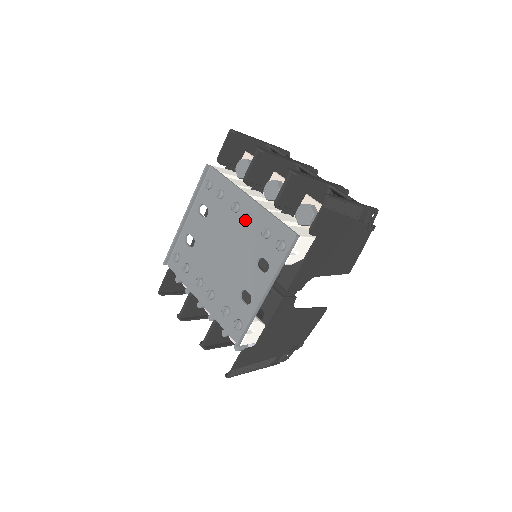
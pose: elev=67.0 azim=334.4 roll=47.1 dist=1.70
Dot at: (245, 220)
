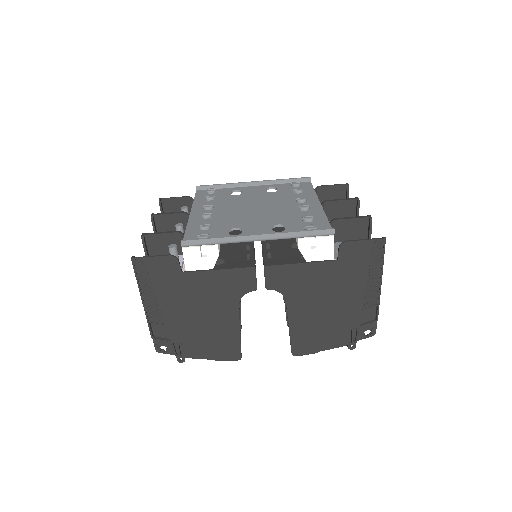
Dot at: (301, 206)
